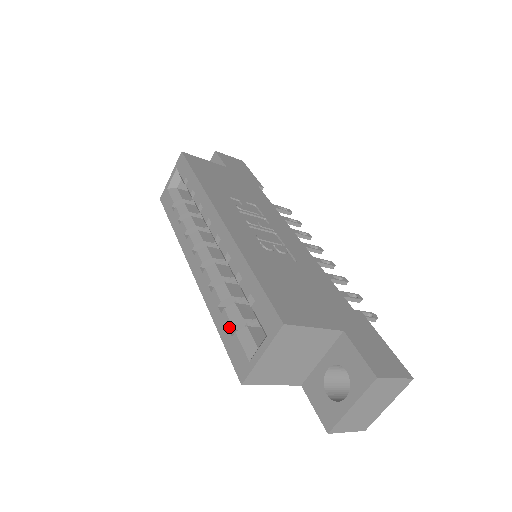
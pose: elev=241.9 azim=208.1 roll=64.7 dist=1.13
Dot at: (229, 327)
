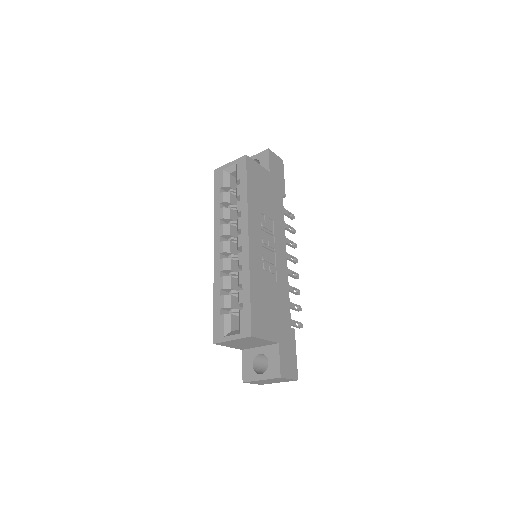
Dot at: (221, 308)
